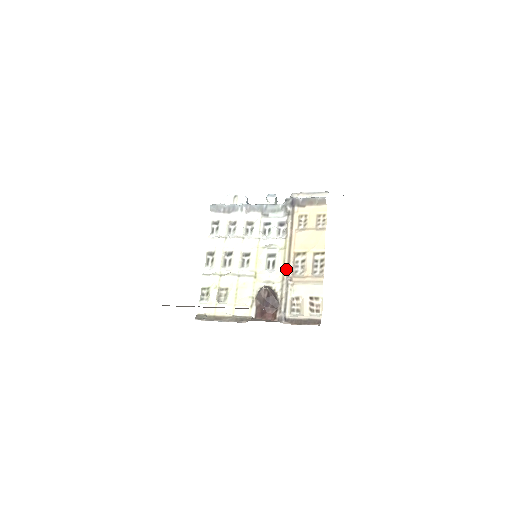
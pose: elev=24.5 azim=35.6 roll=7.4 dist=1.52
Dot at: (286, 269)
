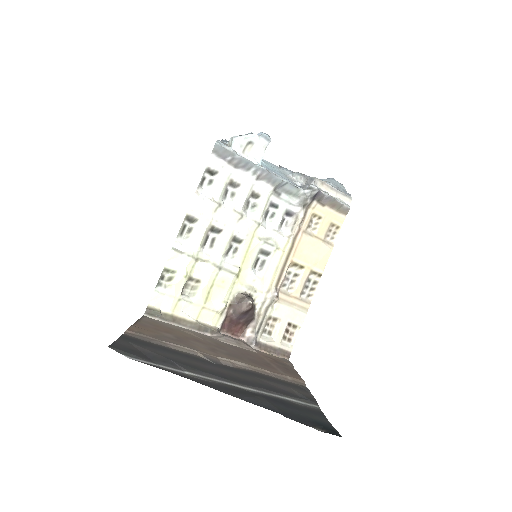
Dot at: (277, 280)
